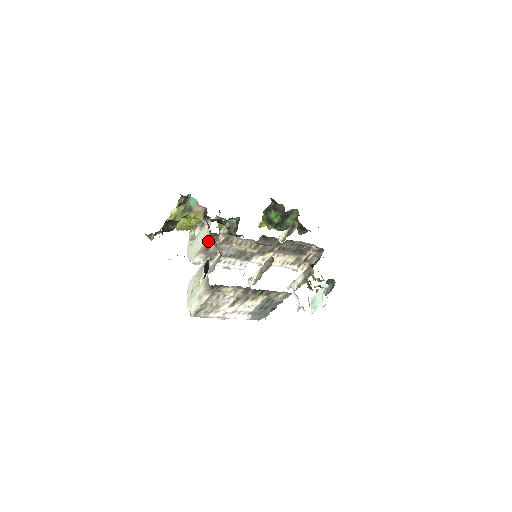
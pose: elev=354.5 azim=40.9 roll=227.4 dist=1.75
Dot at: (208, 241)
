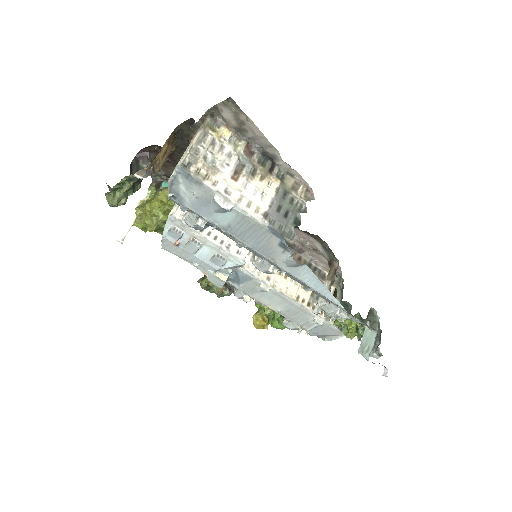
Dot at: occluded
